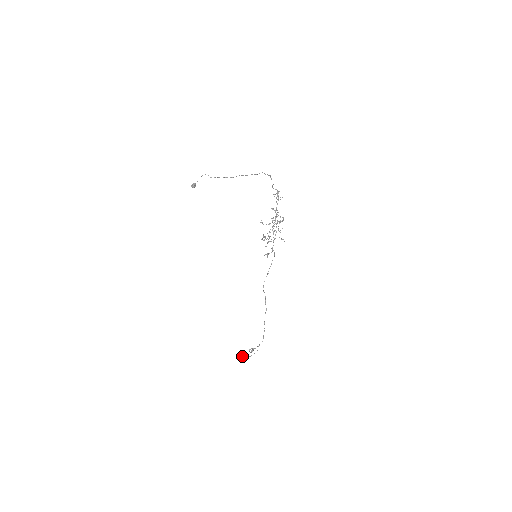
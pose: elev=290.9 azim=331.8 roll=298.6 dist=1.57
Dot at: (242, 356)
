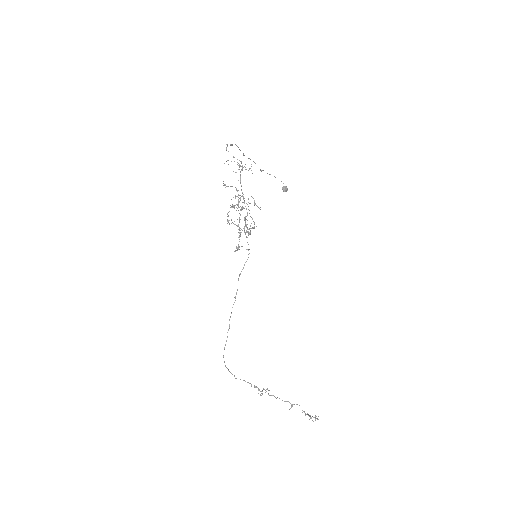
Dot at: (305, 413)
